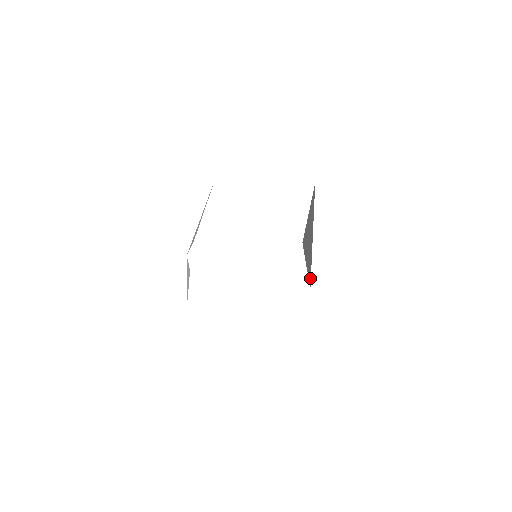
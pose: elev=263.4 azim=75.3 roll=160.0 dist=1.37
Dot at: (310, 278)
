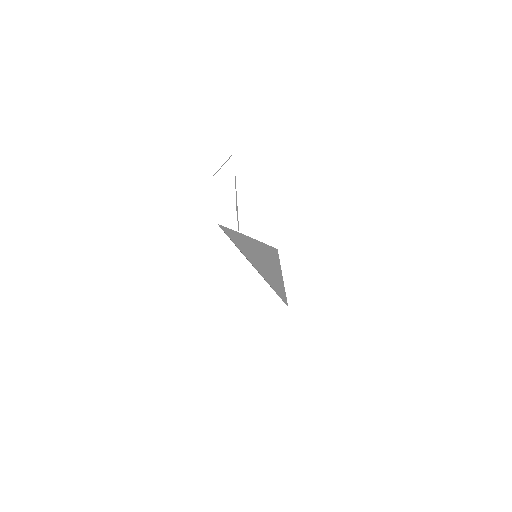
Dot at: occluded
